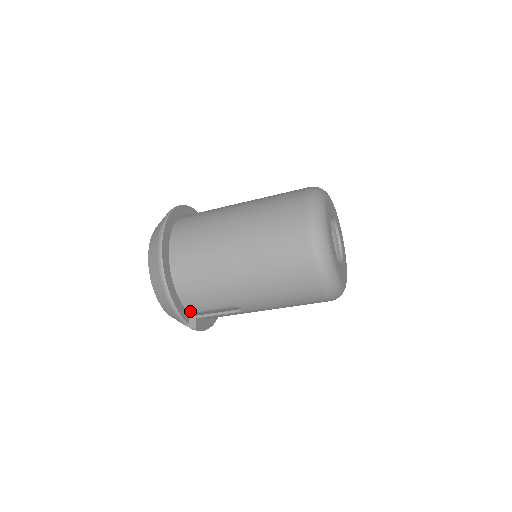
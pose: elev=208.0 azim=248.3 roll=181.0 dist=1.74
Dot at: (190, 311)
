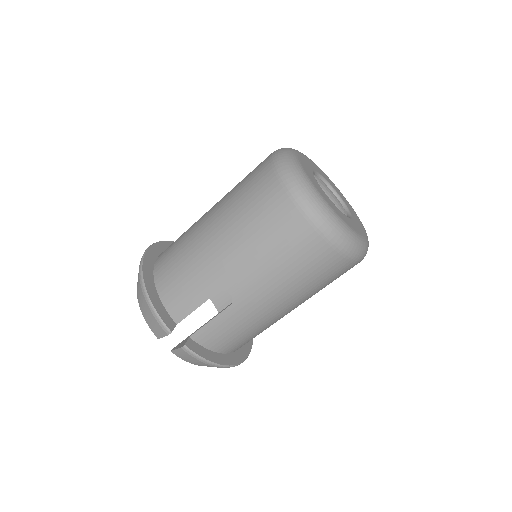
Dot at: (176, 320)
